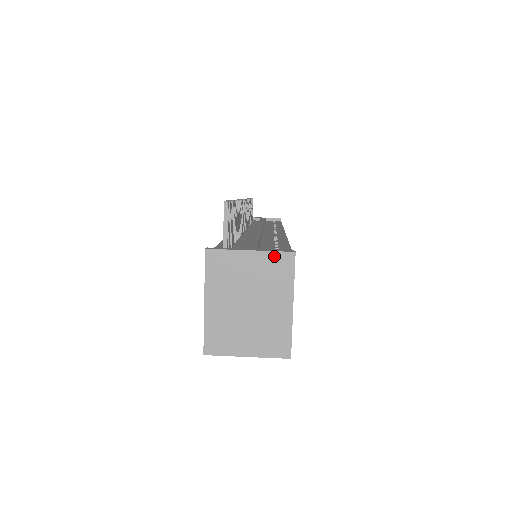
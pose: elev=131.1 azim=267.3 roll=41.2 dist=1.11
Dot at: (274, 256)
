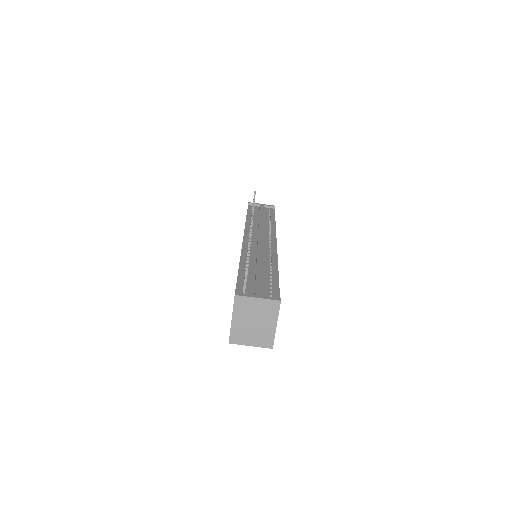
Dot at: (270, 302)
